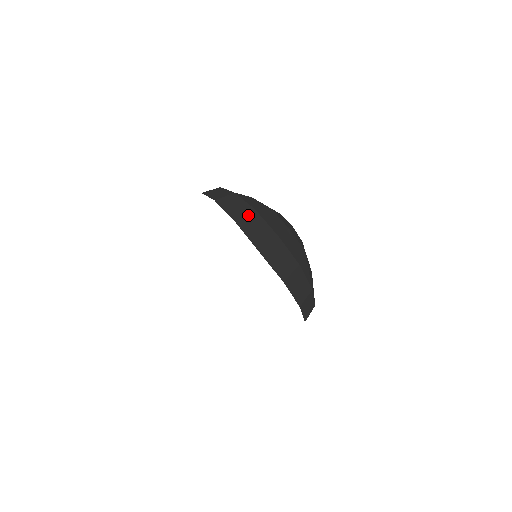
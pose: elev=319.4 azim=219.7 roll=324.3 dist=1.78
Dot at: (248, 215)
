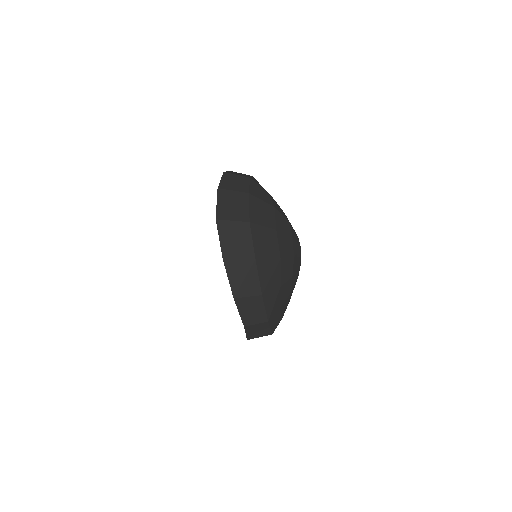
Dot at: (236, 192)
